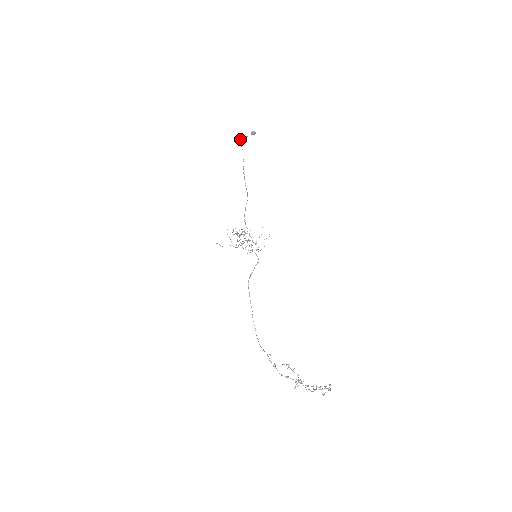
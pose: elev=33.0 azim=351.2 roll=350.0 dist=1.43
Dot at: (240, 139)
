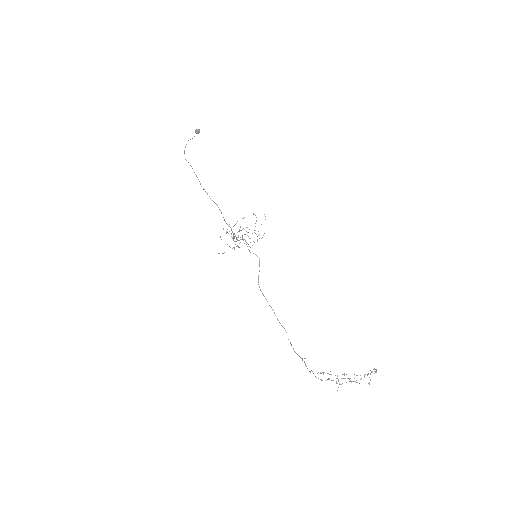
Dot at: (184, 153)
